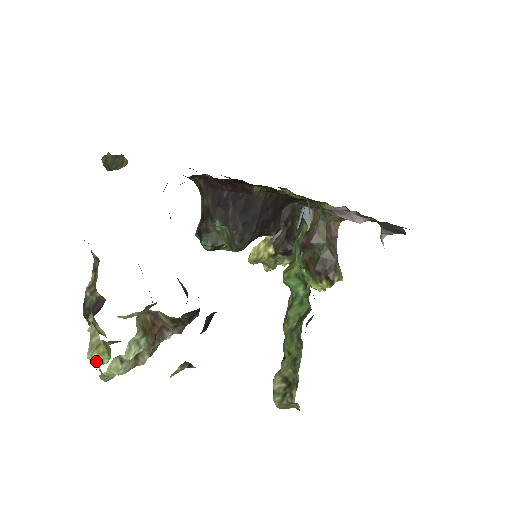
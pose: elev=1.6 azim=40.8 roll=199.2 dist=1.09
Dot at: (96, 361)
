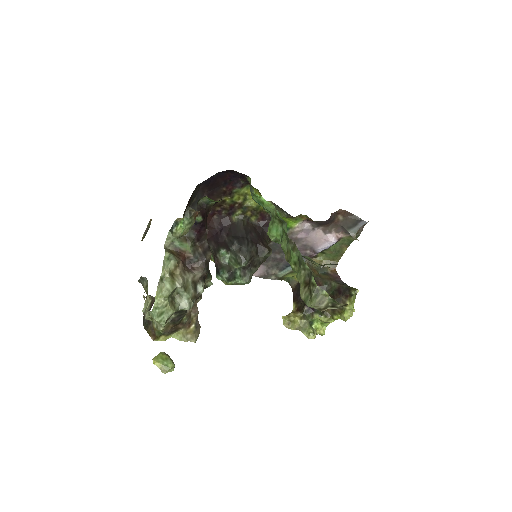
Dot at: (161, 366)
